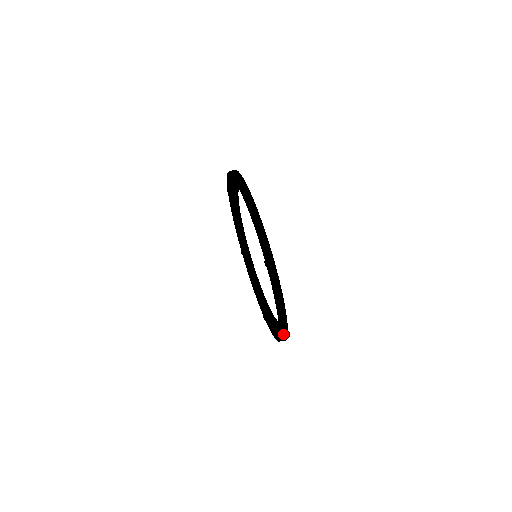
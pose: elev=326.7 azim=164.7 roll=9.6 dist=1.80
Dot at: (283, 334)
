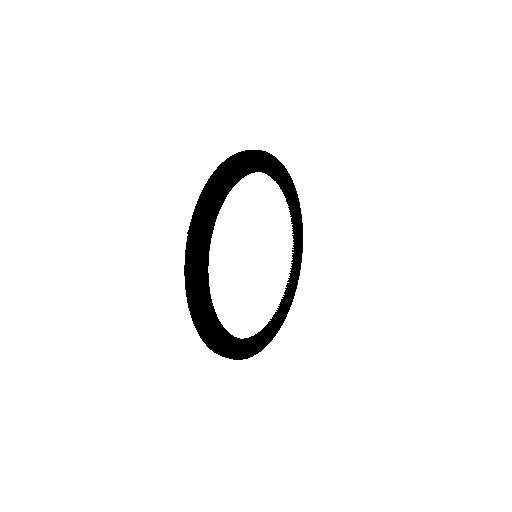
Dot at: (201, 335)
